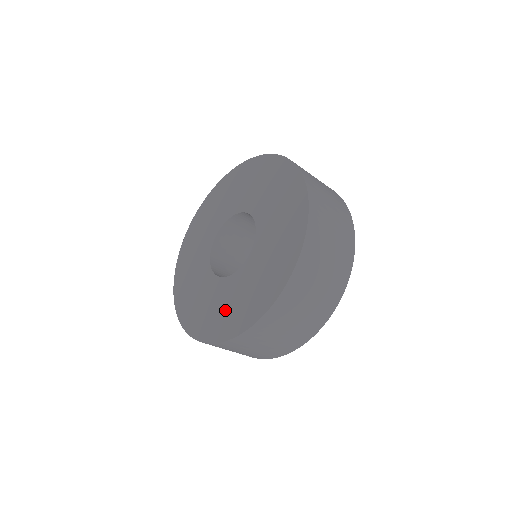
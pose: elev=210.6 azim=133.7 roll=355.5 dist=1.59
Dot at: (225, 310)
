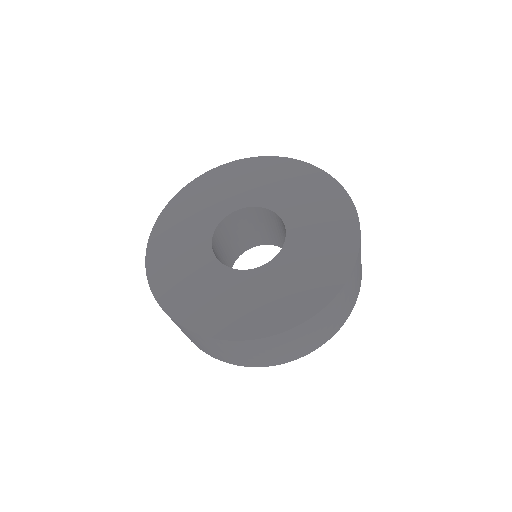
Dot at: (294, 288)
